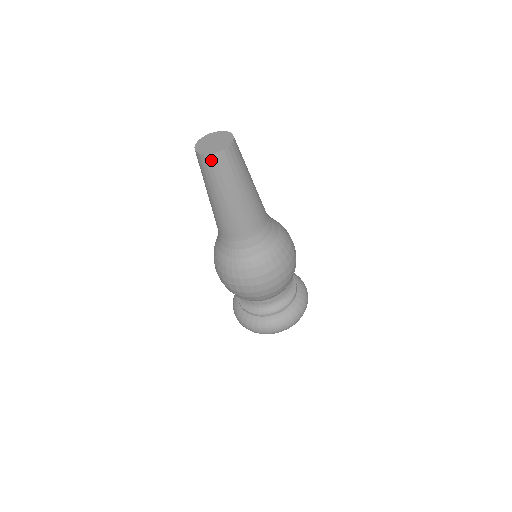
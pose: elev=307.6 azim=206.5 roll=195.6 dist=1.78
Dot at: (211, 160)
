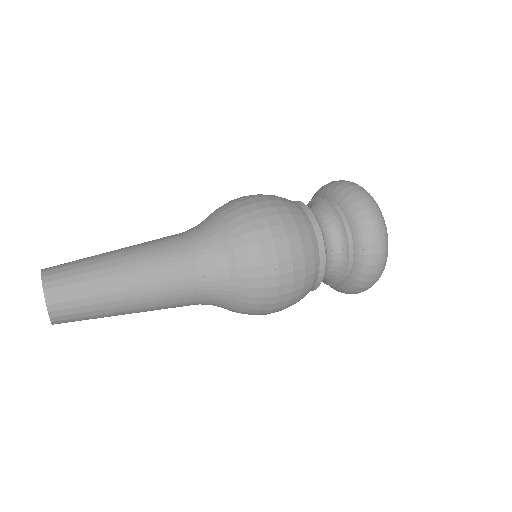
Dot at: occluded
